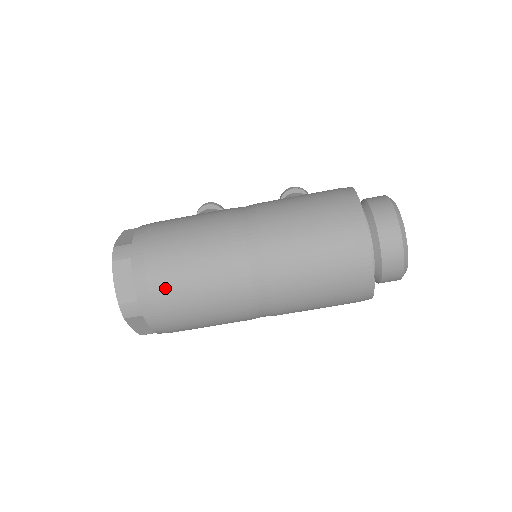
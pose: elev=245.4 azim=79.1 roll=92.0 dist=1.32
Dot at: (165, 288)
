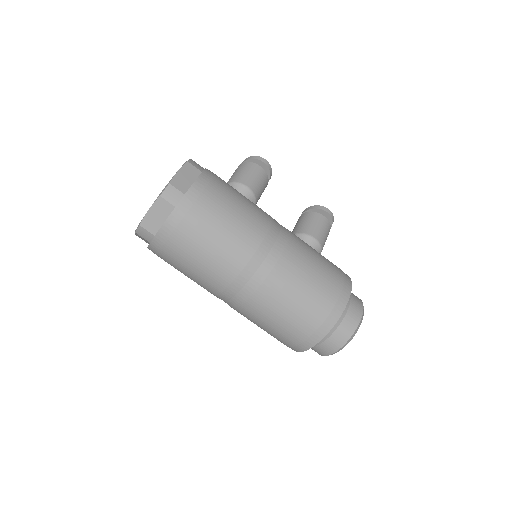
Dot at: (179, 248)
